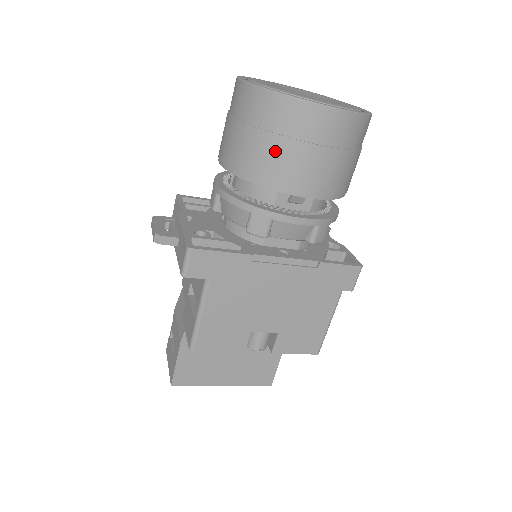
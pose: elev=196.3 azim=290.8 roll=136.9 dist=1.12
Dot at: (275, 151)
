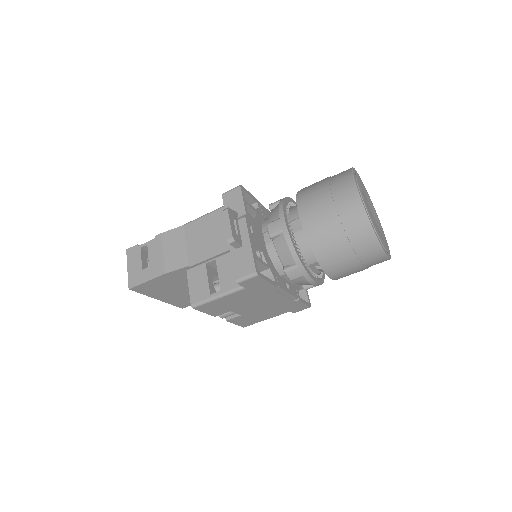
Dot at: (343, 254)
